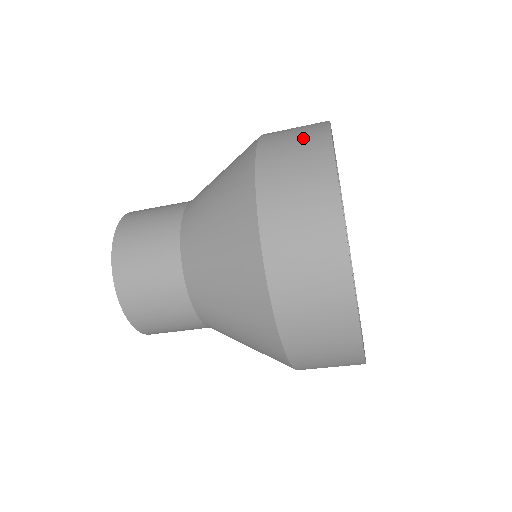
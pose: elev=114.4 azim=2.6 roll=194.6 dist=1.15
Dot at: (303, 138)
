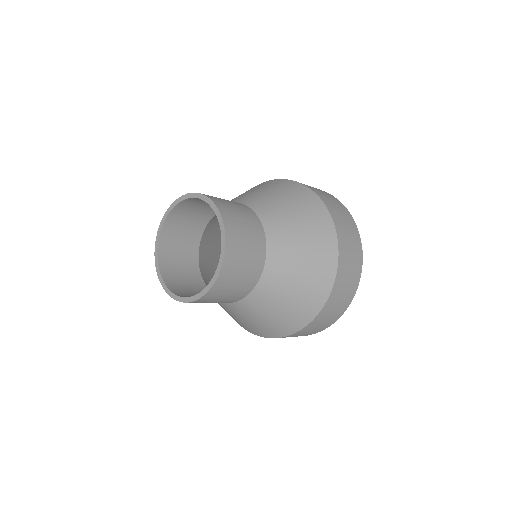
Dot at: occluded
